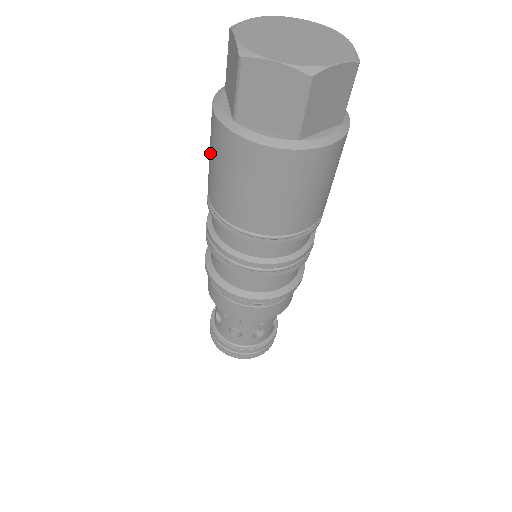
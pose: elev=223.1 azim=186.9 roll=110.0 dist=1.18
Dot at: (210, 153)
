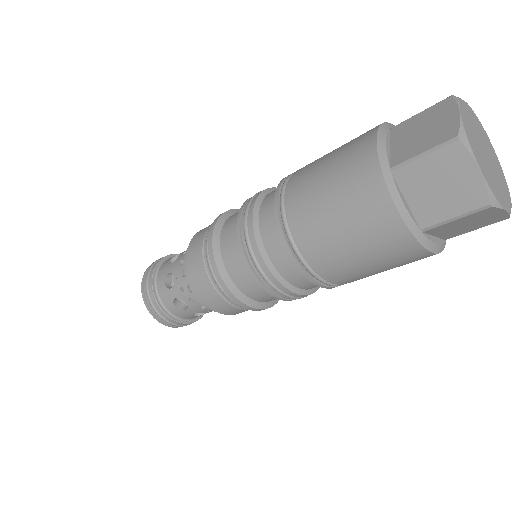
Dot at: (348, 231)
